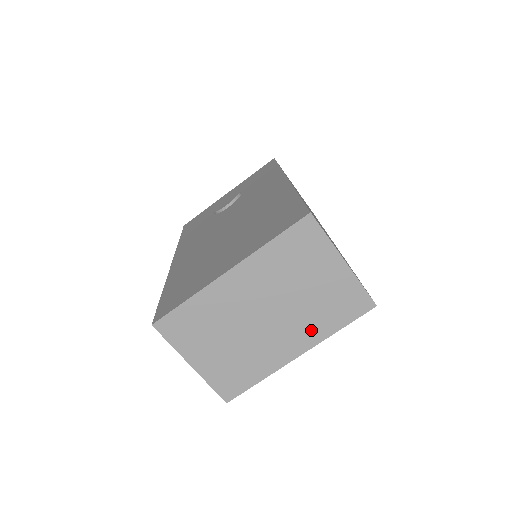
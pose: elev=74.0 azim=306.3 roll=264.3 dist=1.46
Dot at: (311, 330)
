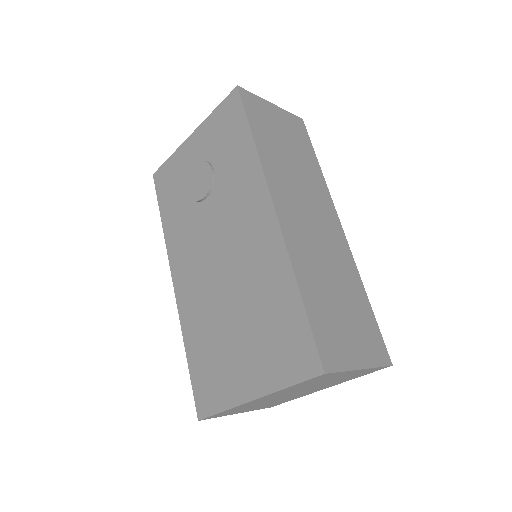
Dot at: (334, 384)
